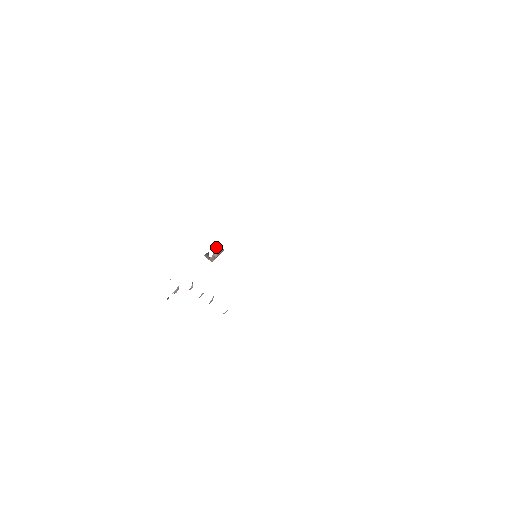
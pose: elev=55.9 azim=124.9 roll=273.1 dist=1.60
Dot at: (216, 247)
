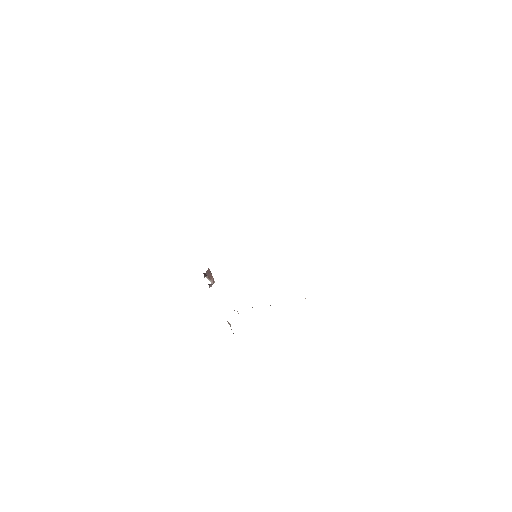
Dot at: (205, 275)
